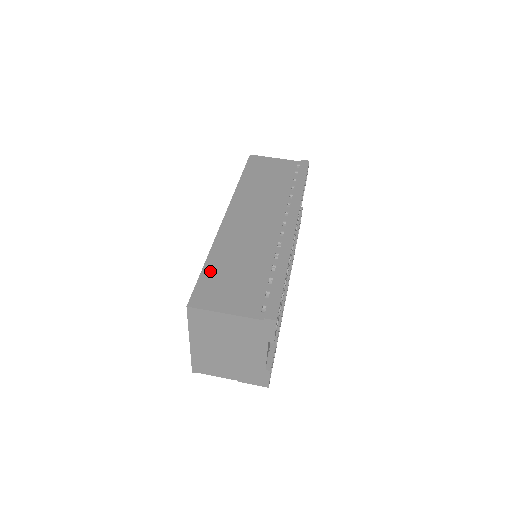
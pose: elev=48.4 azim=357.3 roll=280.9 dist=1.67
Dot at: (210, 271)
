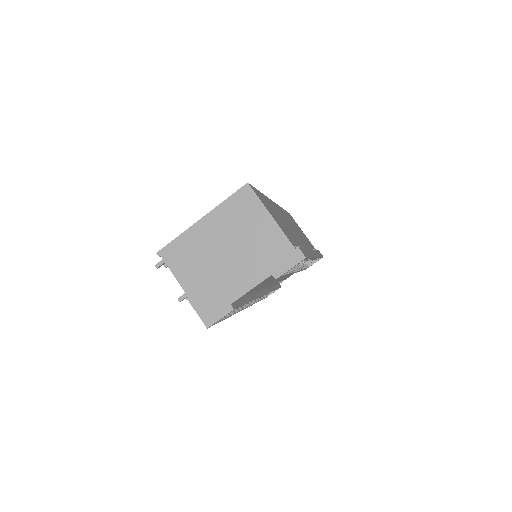
Dot at: occluded
